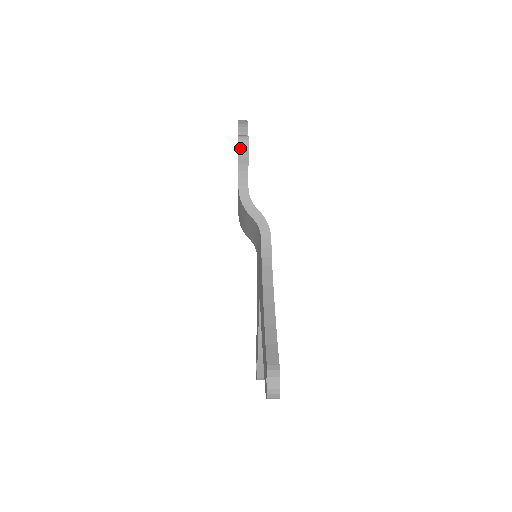
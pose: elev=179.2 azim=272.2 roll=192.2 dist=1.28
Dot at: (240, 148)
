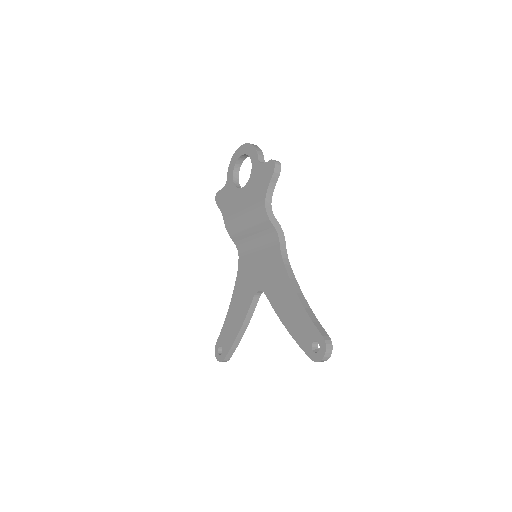
Dot at: (275, 170)
